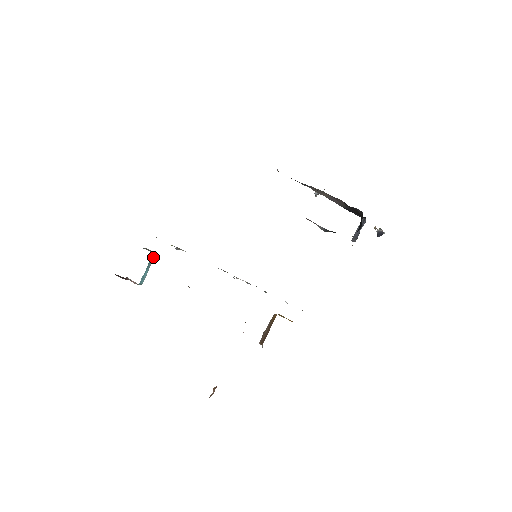
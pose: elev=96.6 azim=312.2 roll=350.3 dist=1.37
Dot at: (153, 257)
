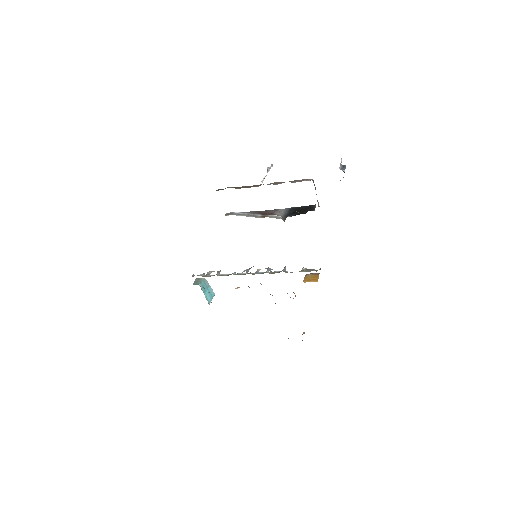
Dot at: (205, 280)
